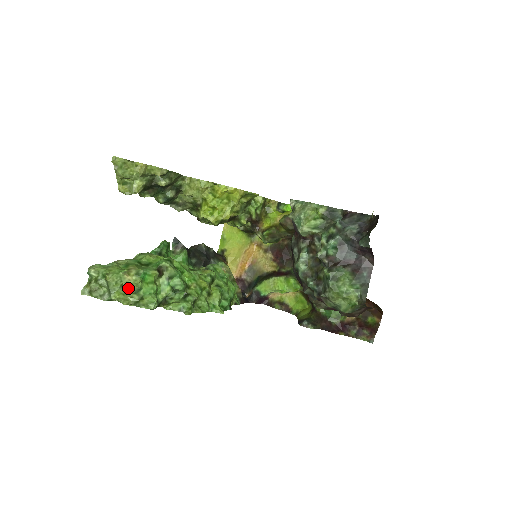
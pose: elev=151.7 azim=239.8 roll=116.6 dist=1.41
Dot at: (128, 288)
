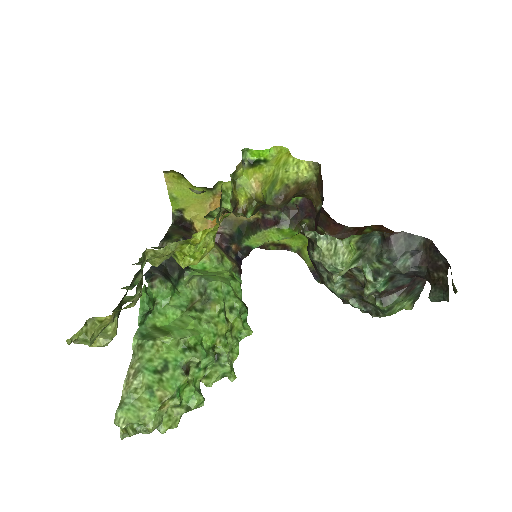
Dot at: (168, 409)
